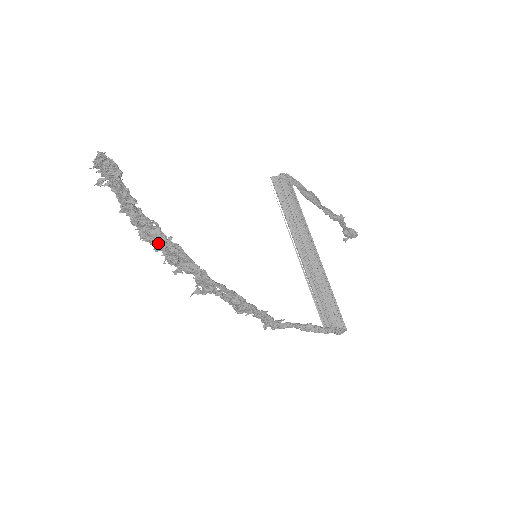
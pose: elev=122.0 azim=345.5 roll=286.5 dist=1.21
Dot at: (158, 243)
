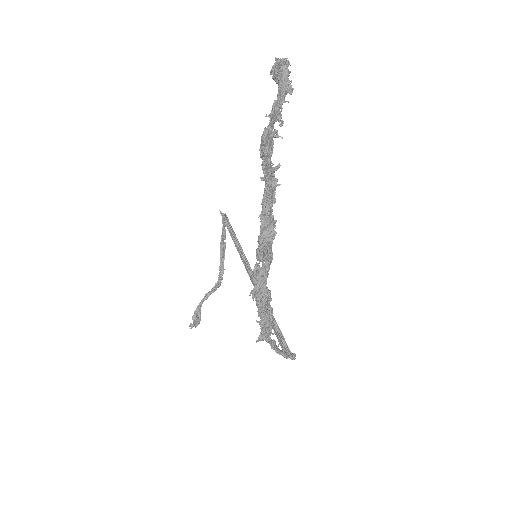
Dot at: (275, 170)
